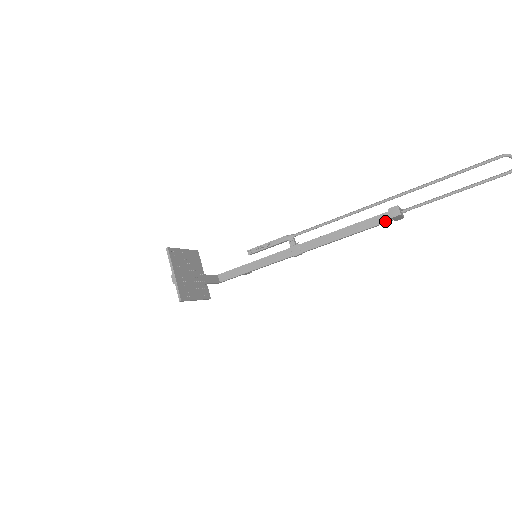
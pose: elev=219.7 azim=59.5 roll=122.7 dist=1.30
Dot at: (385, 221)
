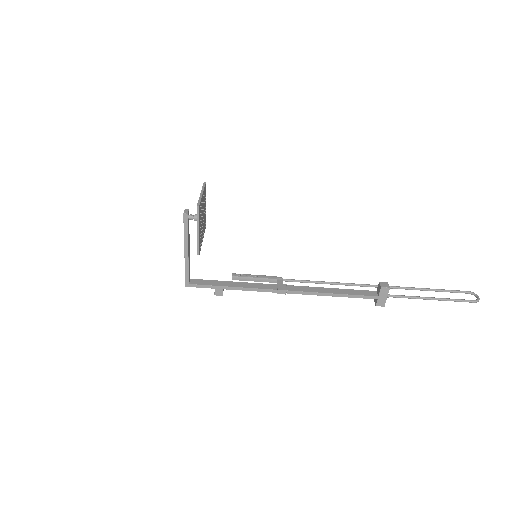
Dot at: (371, 295)
